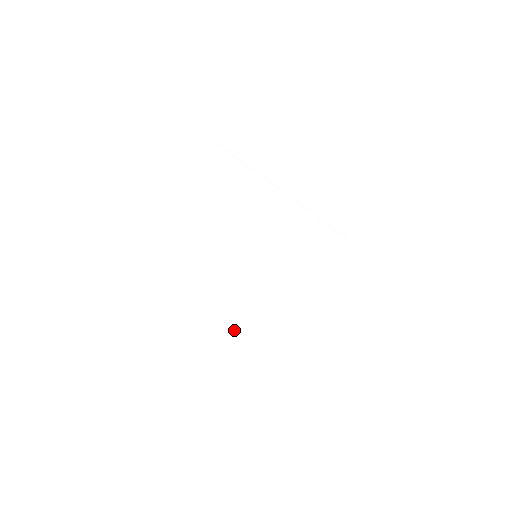
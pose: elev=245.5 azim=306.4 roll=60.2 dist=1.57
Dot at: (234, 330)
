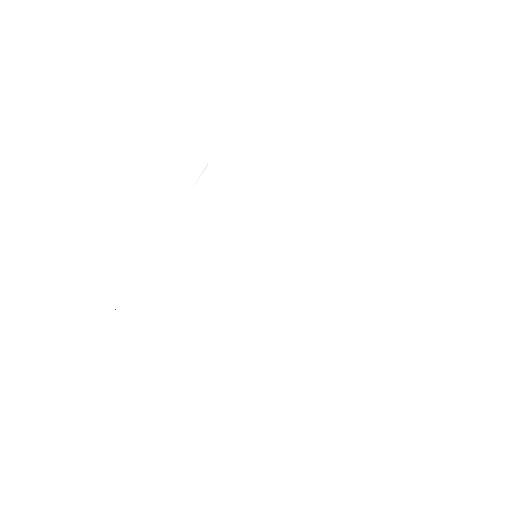
Dot at: (228, 332)
